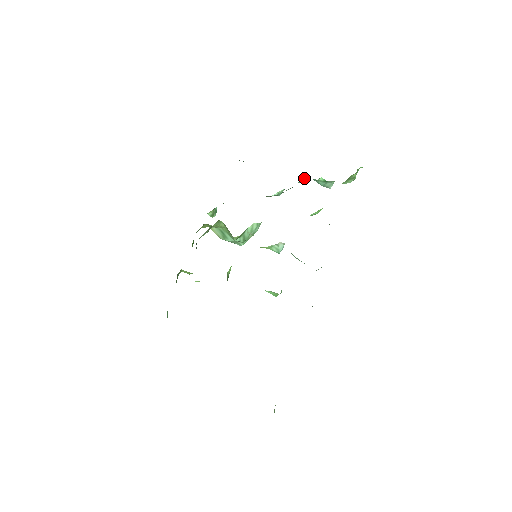
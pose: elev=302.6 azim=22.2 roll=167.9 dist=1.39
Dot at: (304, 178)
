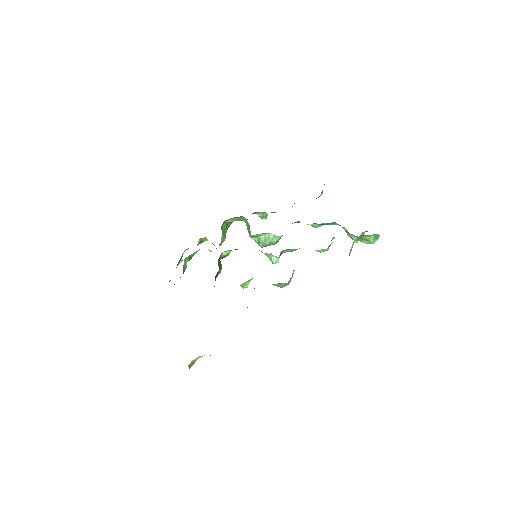
Dot at: (335, 222)
